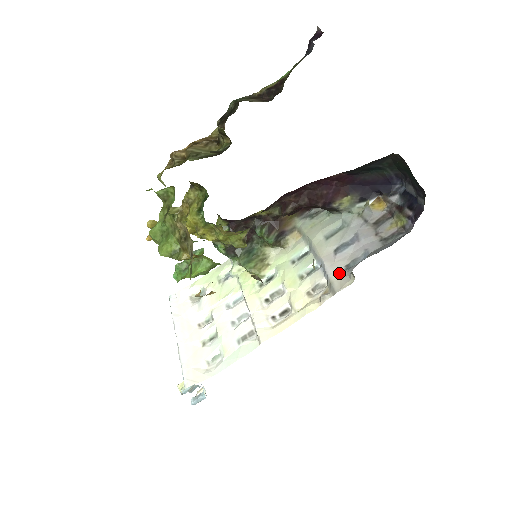
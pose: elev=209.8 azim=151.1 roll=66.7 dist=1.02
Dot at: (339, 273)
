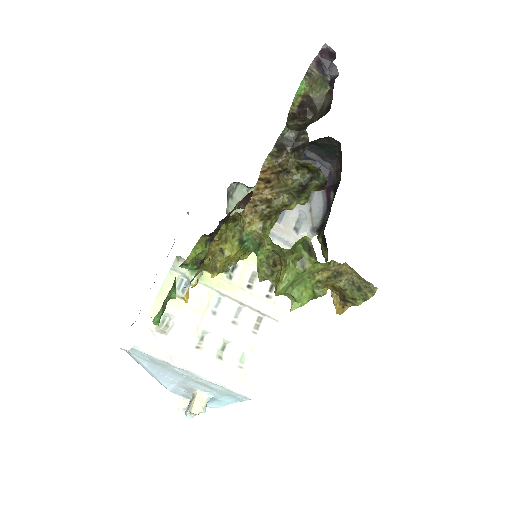
Dot at: (295, 237)
